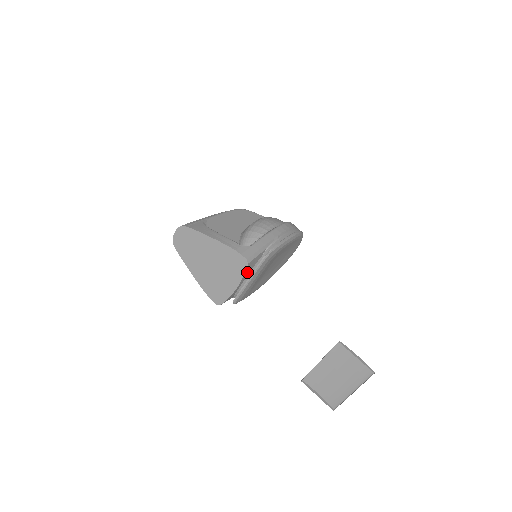
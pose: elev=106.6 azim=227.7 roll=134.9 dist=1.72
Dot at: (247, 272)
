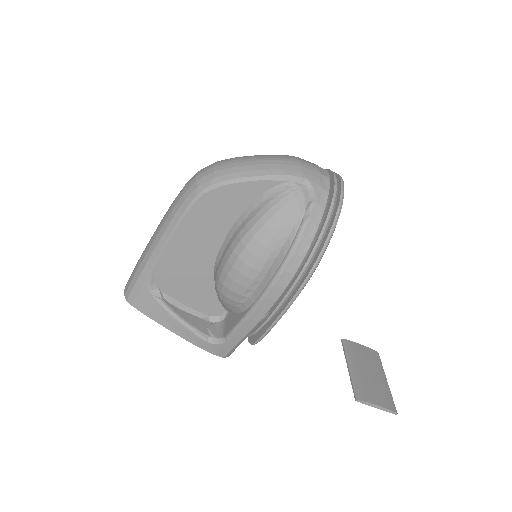
Dot at: occluded
